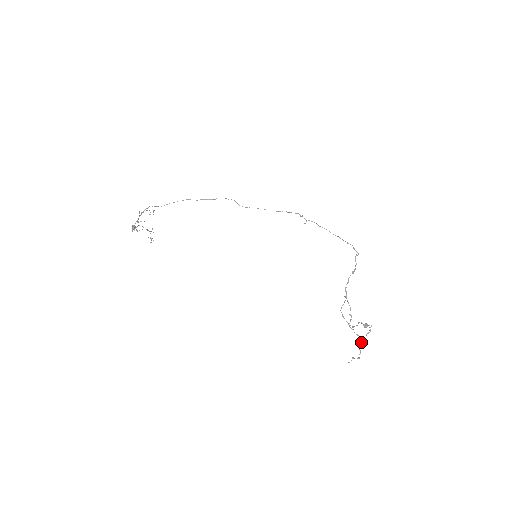
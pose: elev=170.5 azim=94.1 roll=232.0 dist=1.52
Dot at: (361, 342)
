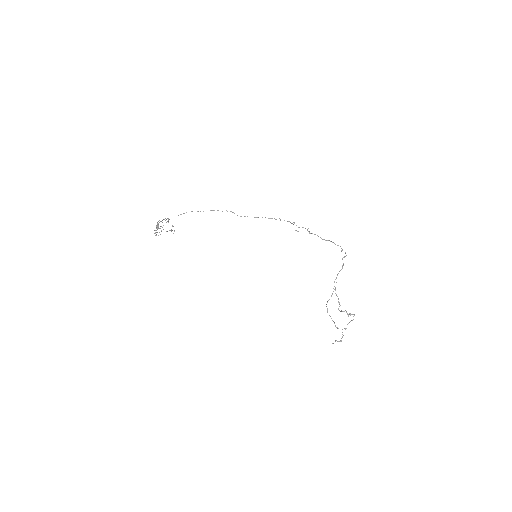
Dot at: occluded
